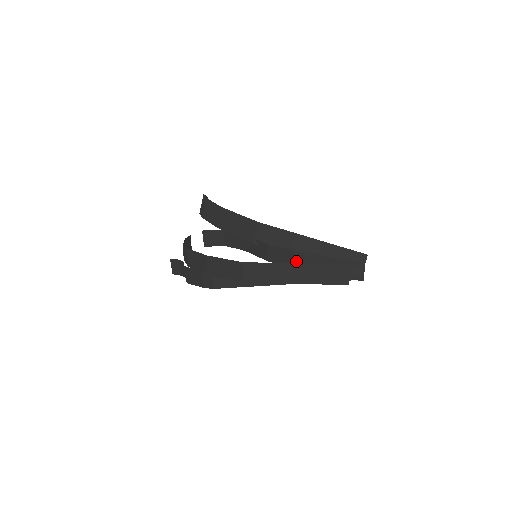
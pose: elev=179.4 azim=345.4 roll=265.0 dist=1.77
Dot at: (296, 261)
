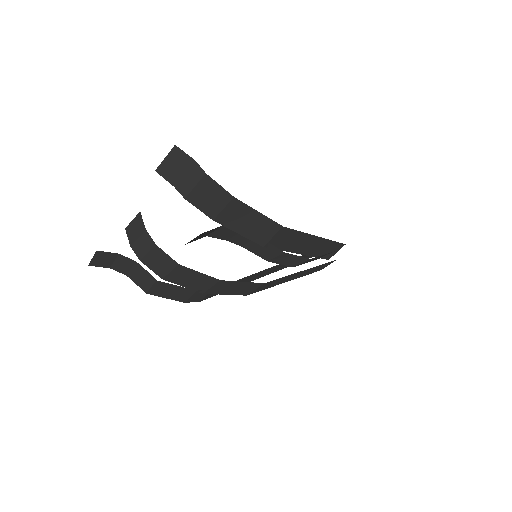
Dot at: occluded
